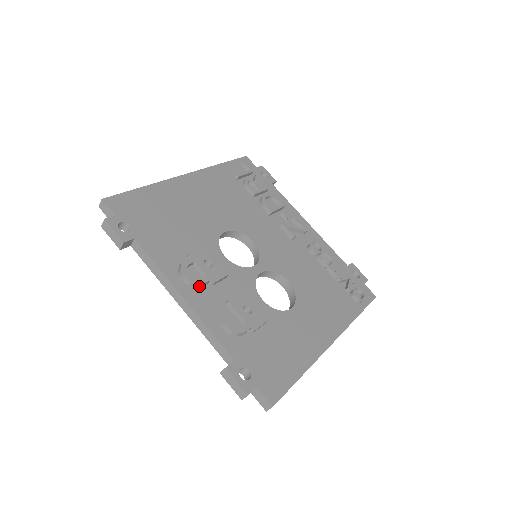
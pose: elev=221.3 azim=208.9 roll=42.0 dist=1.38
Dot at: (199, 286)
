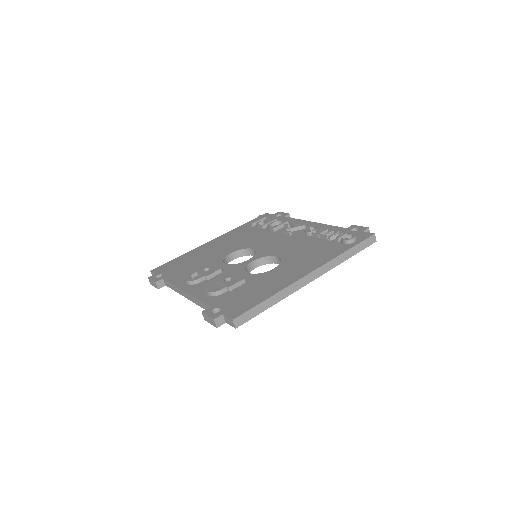
Dot at: (197, 282)
